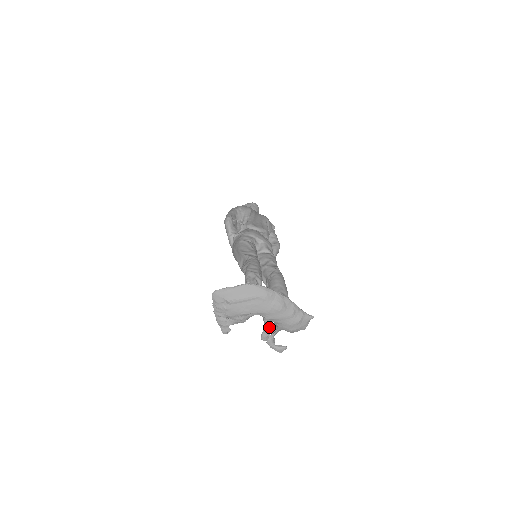
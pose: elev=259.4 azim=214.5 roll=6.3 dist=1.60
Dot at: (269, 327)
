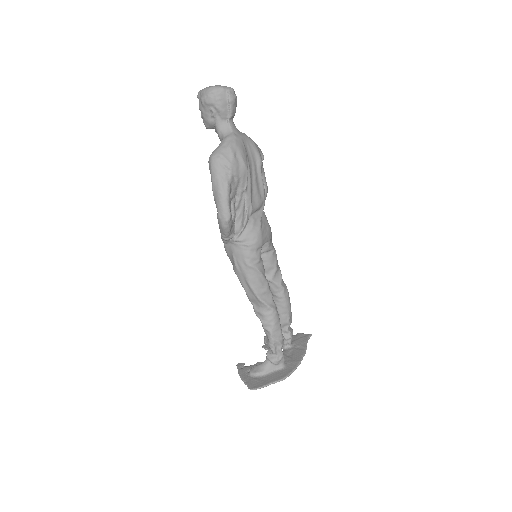
Dot at: occluded
